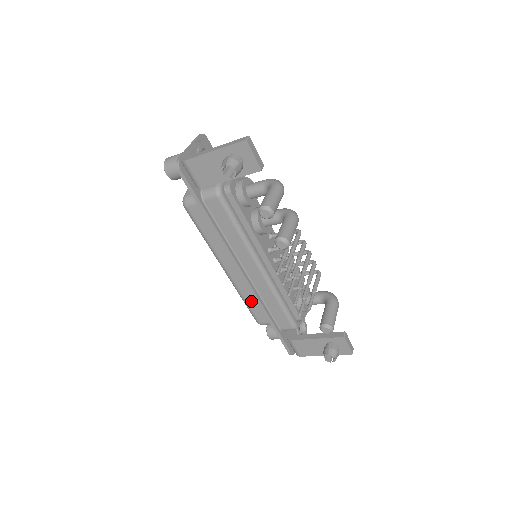
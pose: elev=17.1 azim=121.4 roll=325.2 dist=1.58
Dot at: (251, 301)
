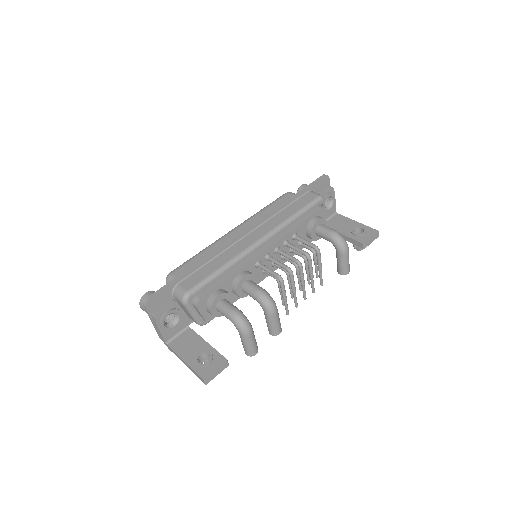
Dot at: occluded
